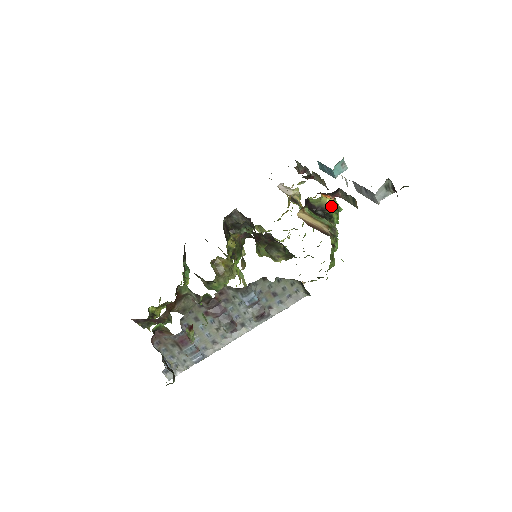
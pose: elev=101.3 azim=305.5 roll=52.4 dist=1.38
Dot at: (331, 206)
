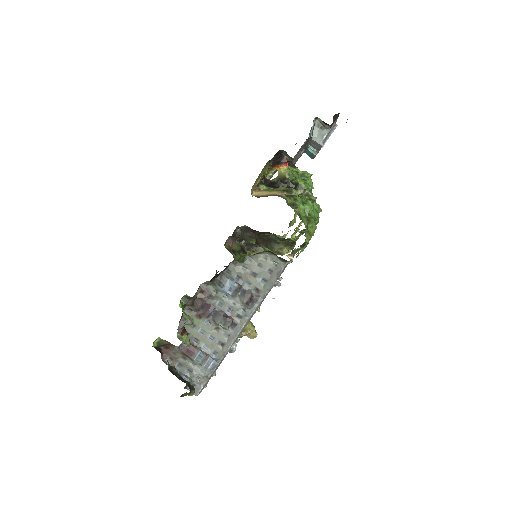
Dot at: (286, 173)
